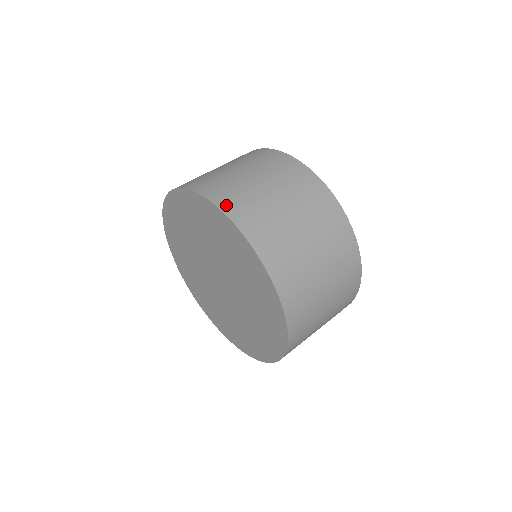
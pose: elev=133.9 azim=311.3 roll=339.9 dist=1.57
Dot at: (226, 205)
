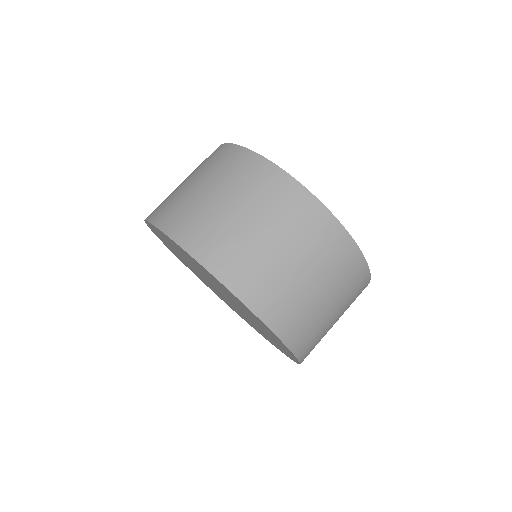
Dot at: (251, 298)
